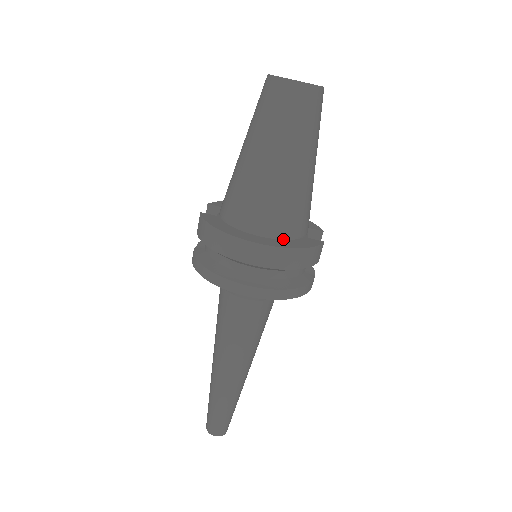
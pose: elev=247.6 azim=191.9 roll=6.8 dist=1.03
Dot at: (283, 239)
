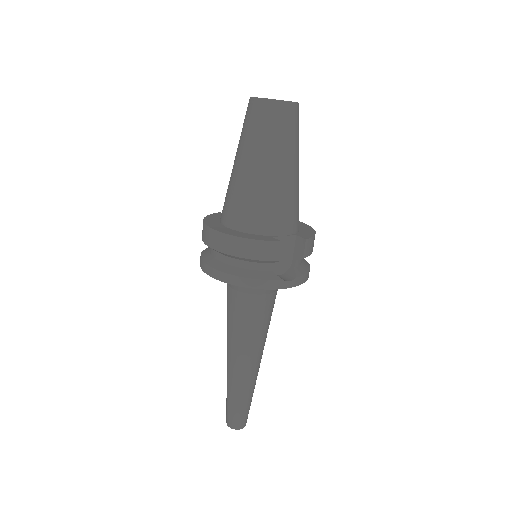
Dot at: (242, 231)
